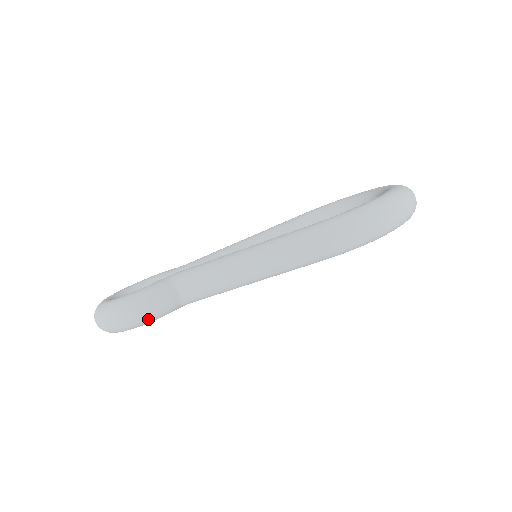
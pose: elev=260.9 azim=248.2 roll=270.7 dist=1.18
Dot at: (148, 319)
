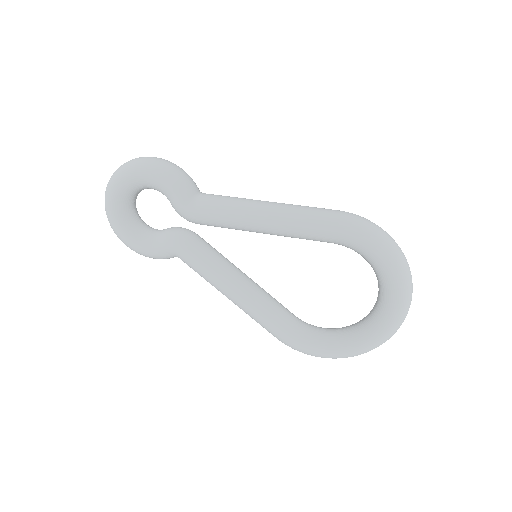
Dot at: (169, 172)
